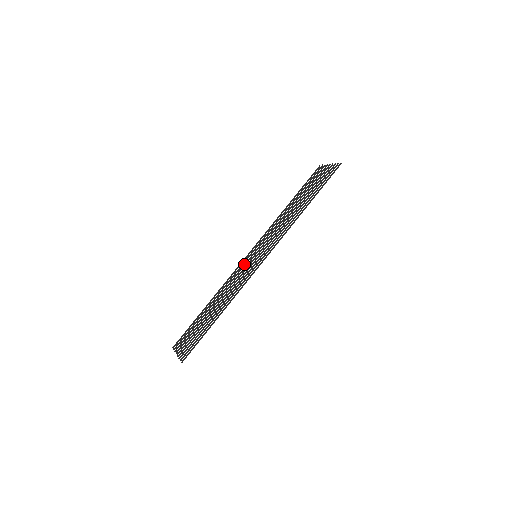
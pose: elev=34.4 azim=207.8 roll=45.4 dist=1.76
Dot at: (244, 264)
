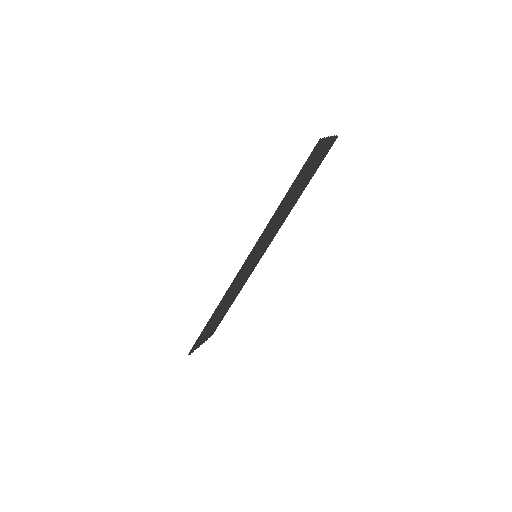
Dot at: occluded
